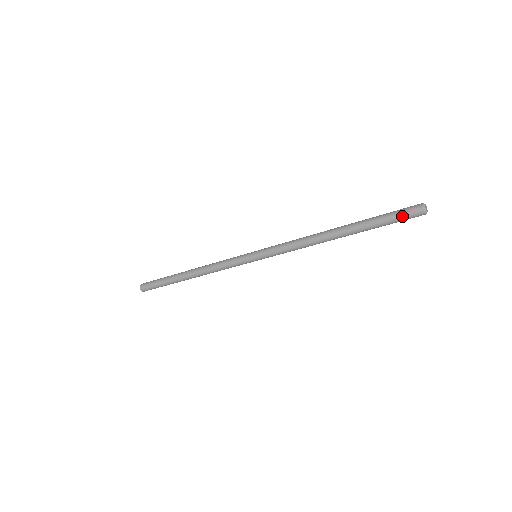
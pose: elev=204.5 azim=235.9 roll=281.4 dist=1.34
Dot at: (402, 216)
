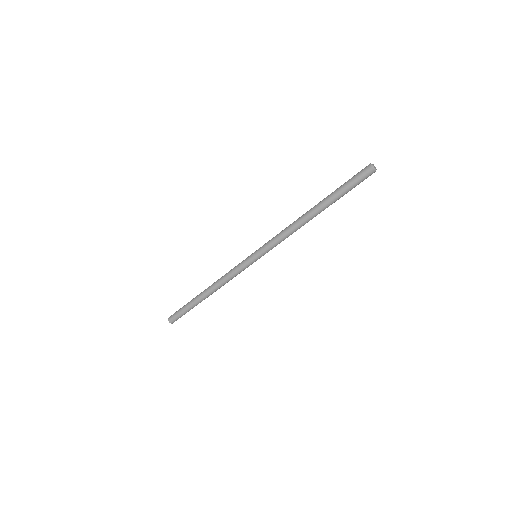
Dot at: (356, 176)
